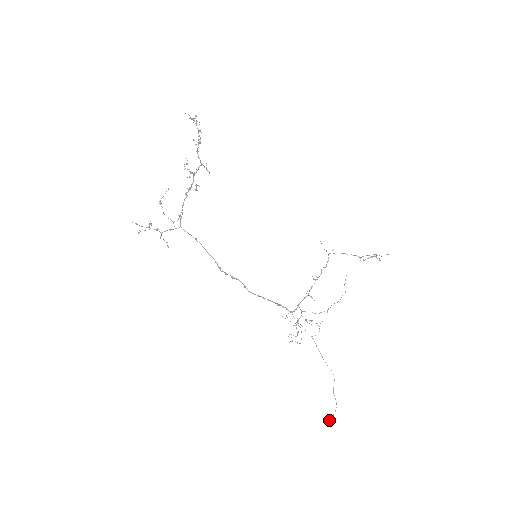
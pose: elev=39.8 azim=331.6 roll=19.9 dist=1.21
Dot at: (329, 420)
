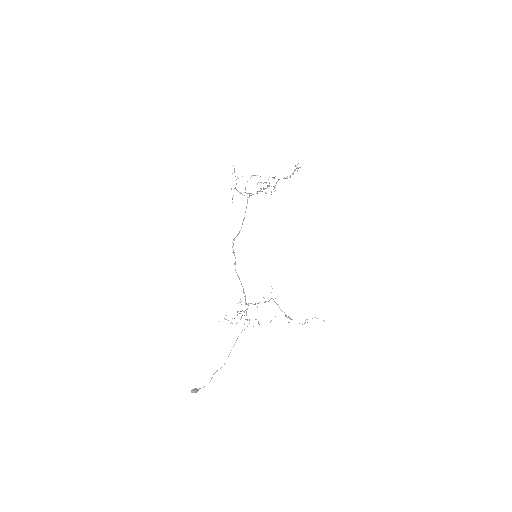
Dot at: (195, 390)
